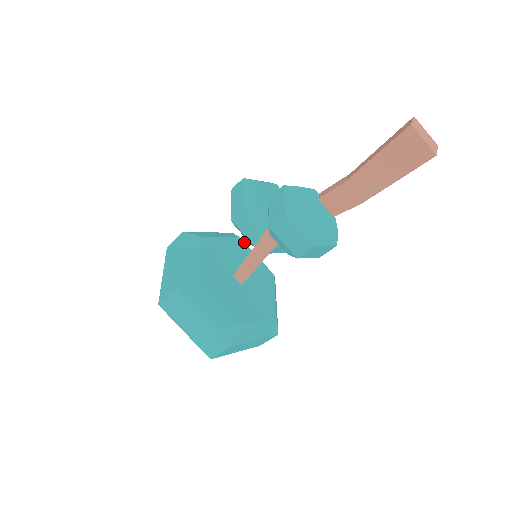
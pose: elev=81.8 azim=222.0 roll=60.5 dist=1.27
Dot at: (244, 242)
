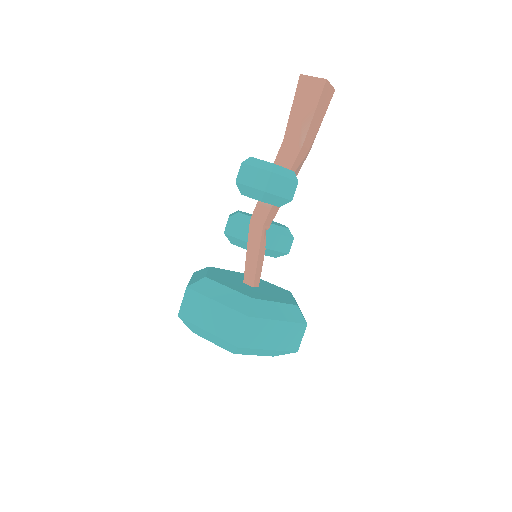
Dot at: occluded
